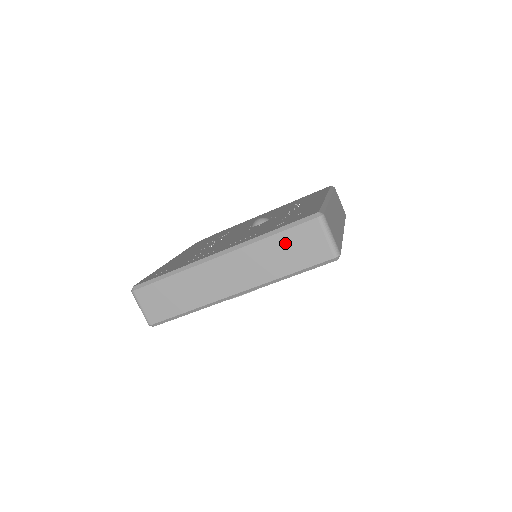
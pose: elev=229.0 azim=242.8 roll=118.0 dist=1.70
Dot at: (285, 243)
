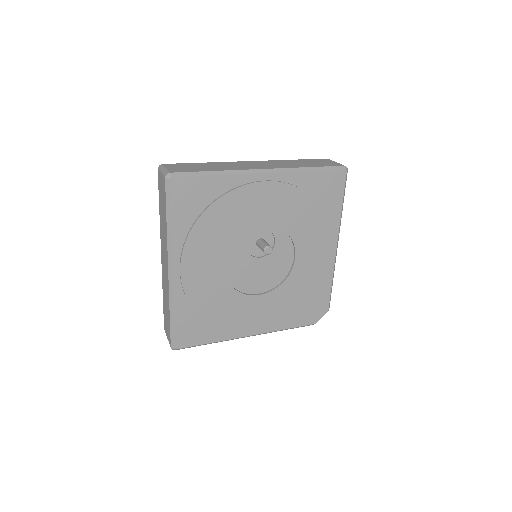
Dot at: (161, 205)
